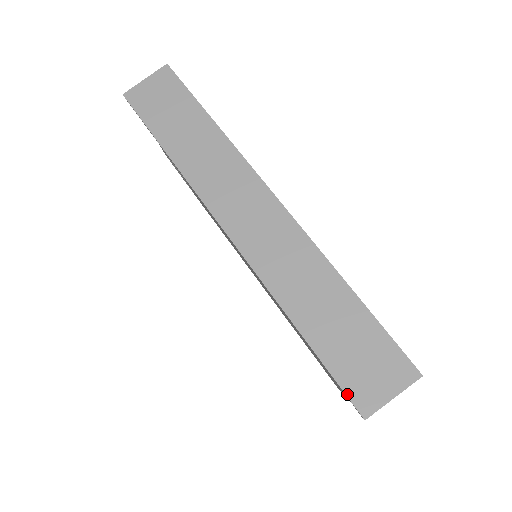
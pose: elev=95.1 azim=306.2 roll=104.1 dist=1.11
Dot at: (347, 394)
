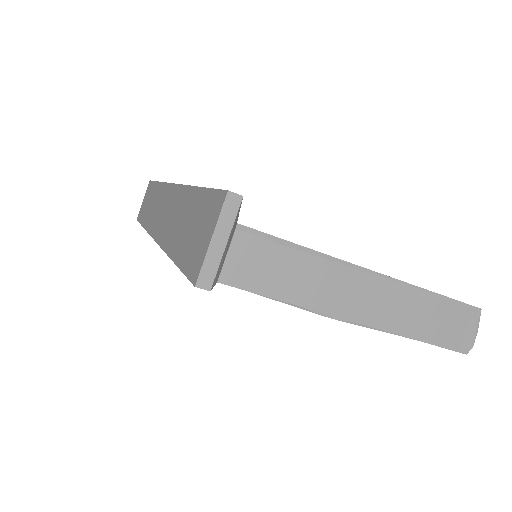
Dot at: (187, 276)
